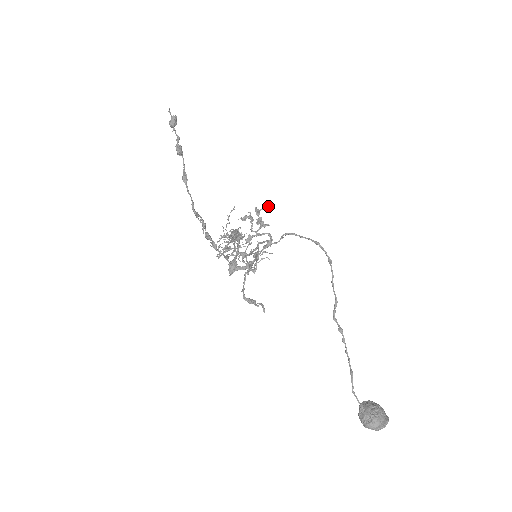
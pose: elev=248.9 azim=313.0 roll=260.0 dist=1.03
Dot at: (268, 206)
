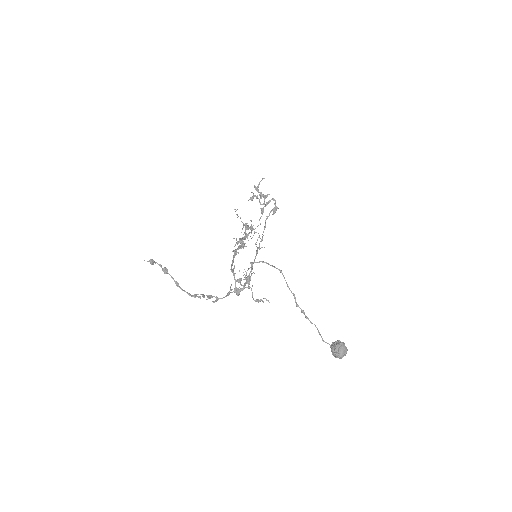
Dot at: (261, 180)
